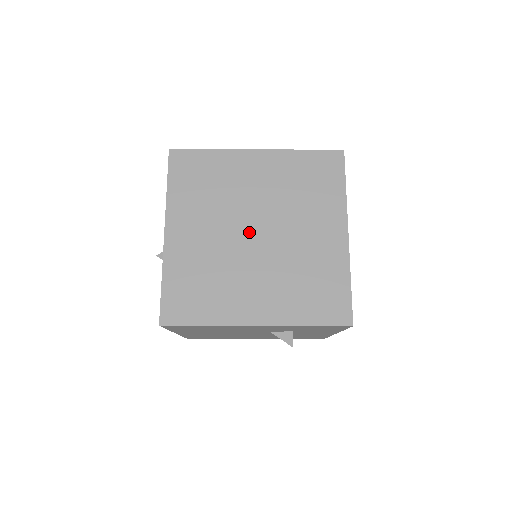
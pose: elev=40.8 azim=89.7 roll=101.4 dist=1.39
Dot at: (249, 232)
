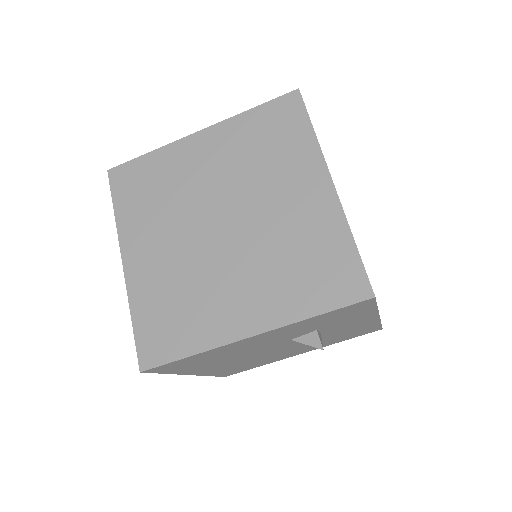
Dot at: (214, 227)
